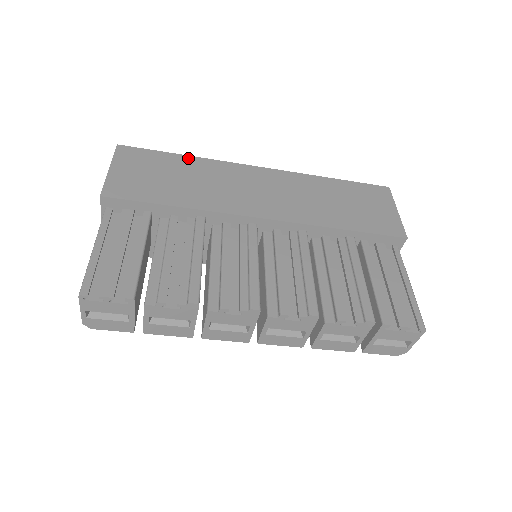
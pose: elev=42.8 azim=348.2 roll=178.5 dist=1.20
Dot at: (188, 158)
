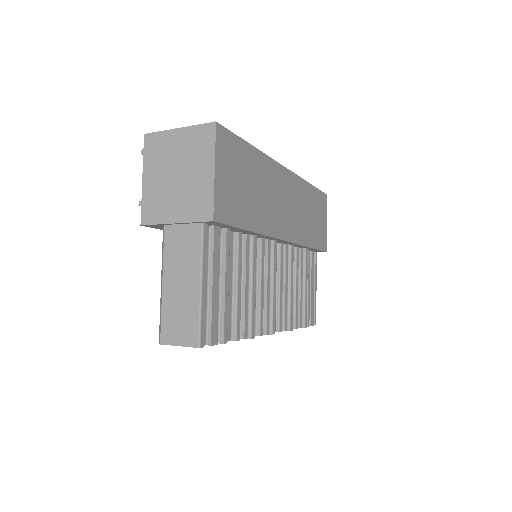
Dot at: (256, 152)
